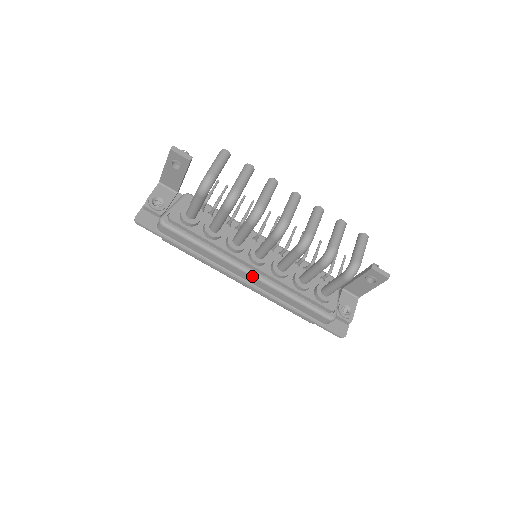
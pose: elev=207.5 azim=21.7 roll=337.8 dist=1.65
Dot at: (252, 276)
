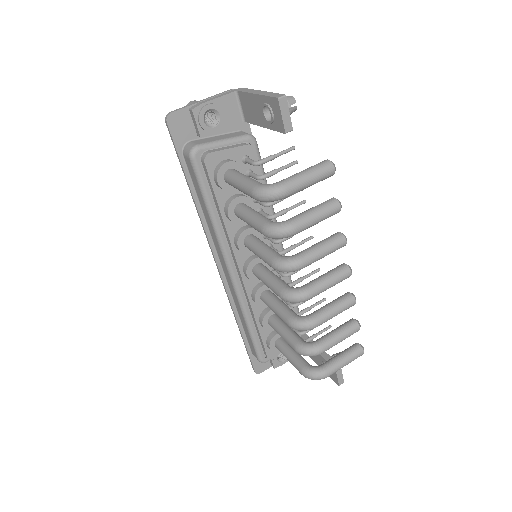
Dot at: (231, 278)
